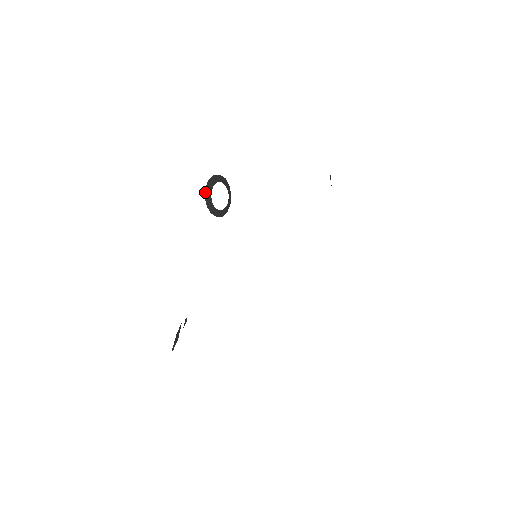
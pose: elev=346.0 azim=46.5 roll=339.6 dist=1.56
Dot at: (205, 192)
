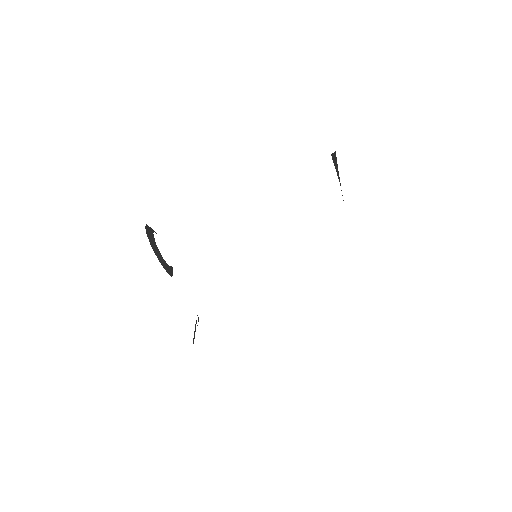
Dot at: (148, 238)
